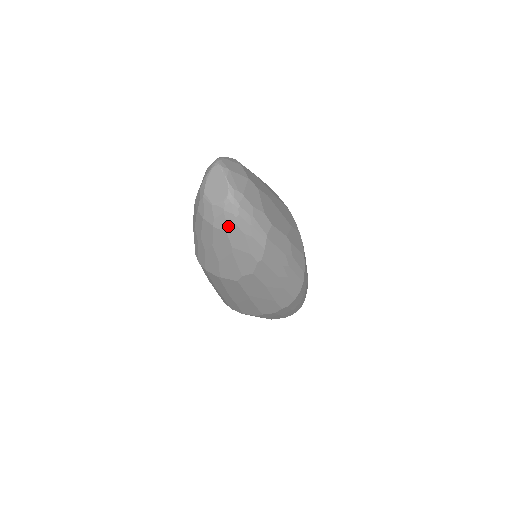
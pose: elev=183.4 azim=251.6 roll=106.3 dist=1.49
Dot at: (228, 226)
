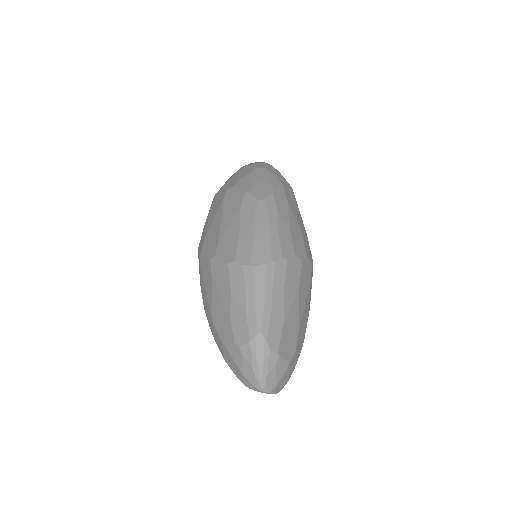
Dot at: occluded
